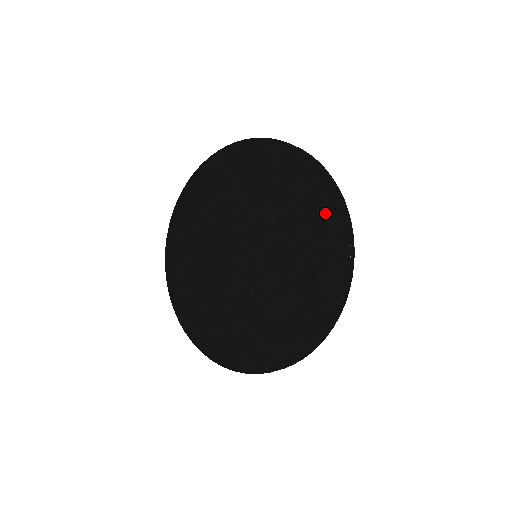
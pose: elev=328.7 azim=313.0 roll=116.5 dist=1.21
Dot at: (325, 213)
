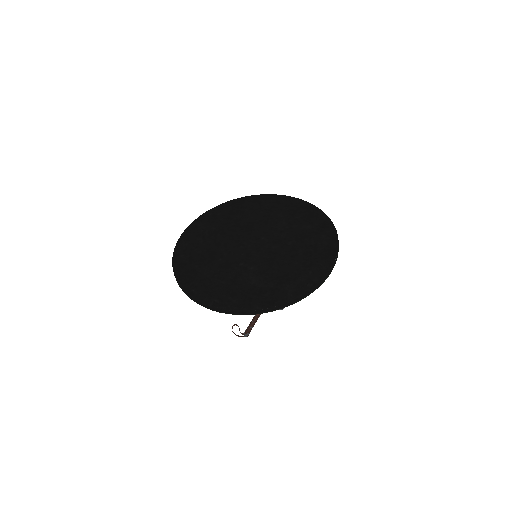
Dot at: (321, 259)
